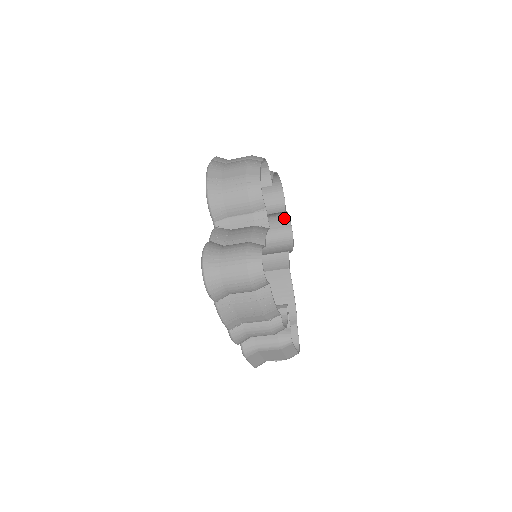
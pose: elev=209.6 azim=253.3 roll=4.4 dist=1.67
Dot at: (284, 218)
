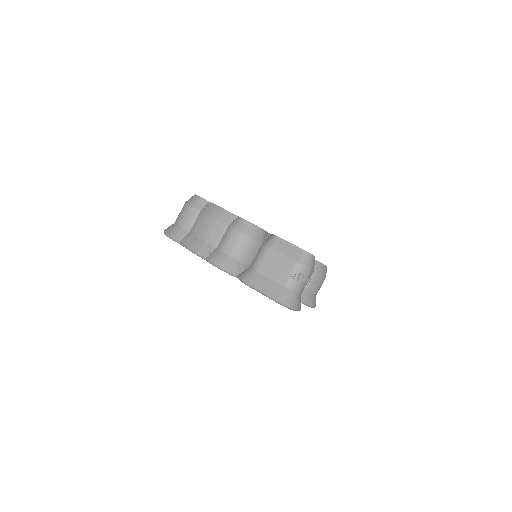
Dot at: occluded
